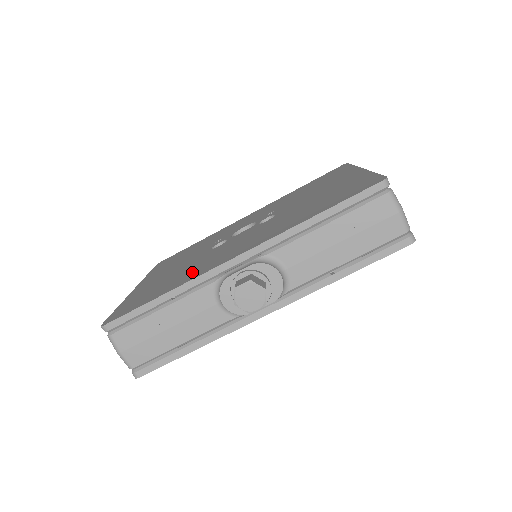
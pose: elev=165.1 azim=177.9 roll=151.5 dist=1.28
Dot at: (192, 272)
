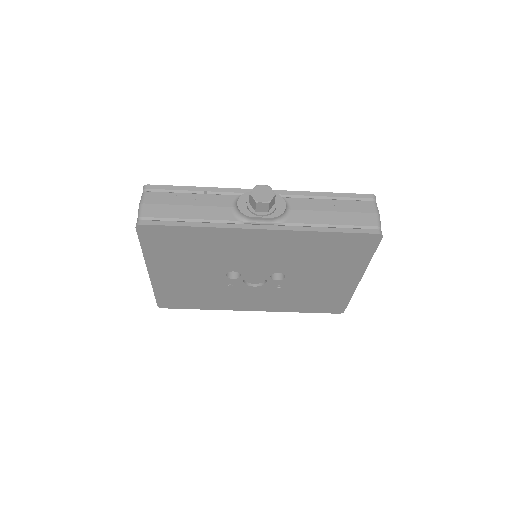
Dot at: occluded
